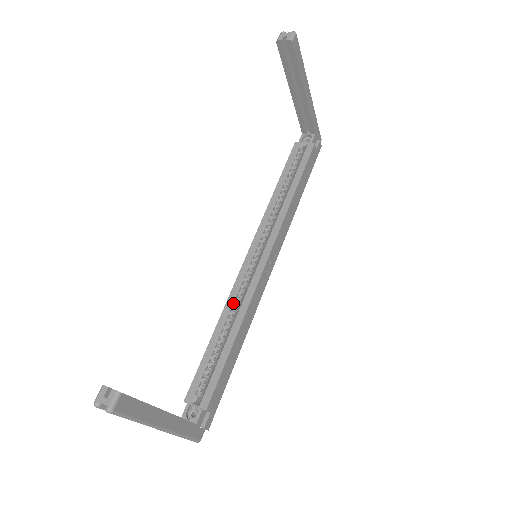
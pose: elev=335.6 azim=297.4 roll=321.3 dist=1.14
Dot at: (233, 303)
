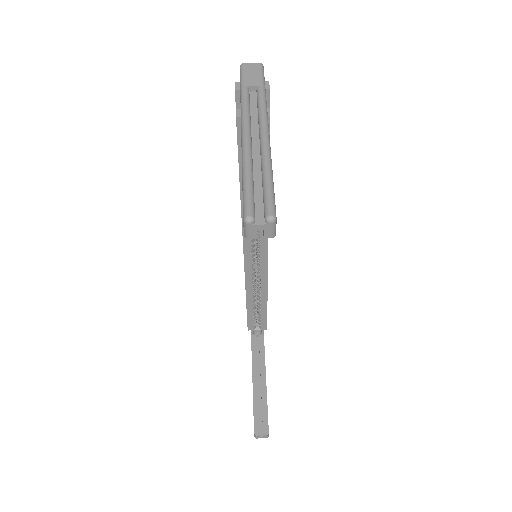
Dot at: (252, 284)
